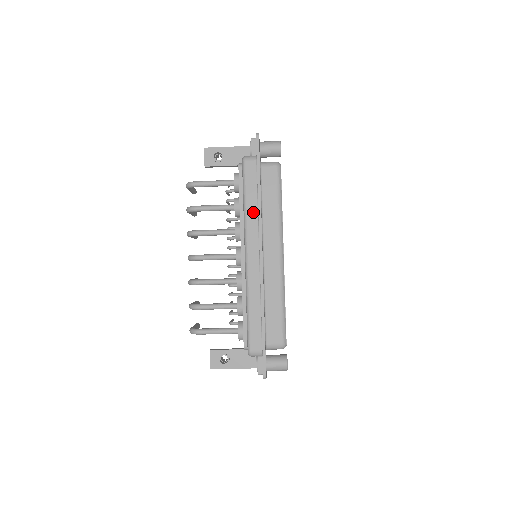
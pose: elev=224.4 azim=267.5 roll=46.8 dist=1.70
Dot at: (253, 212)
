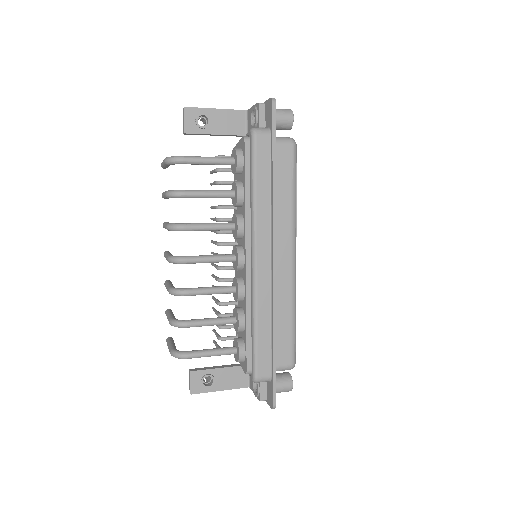
Dot at: (265, 204)
